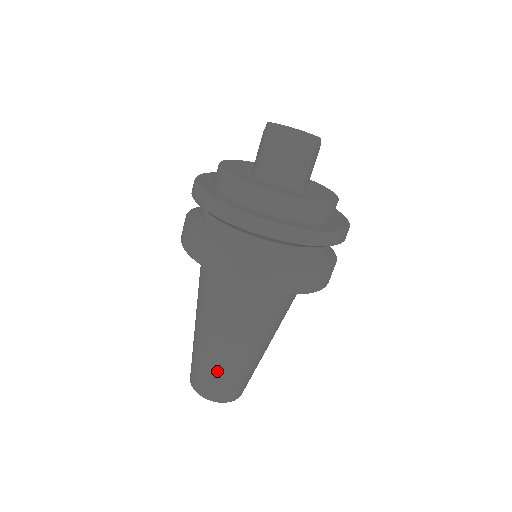
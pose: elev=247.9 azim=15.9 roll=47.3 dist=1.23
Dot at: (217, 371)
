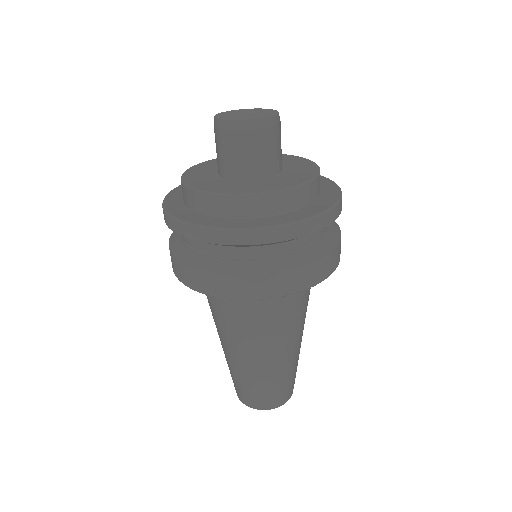
Dot at: (285, 377)
